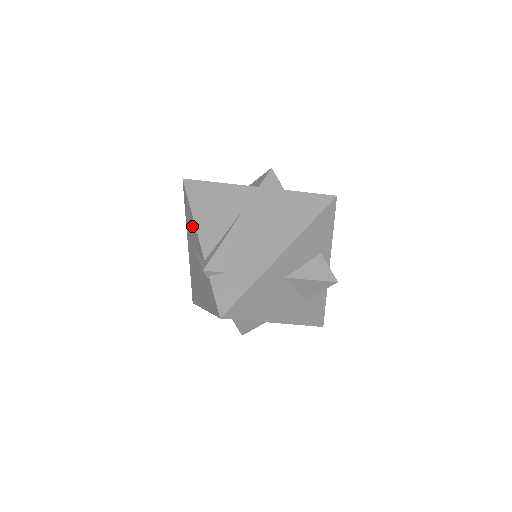
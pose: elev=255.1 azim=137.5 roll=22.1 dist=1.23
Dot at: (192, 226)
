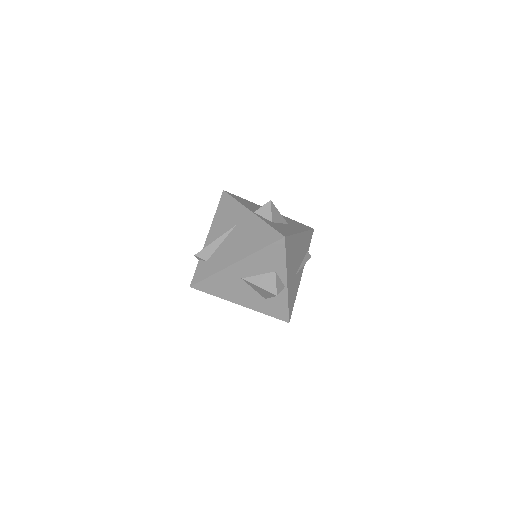
Dot at: occluded
